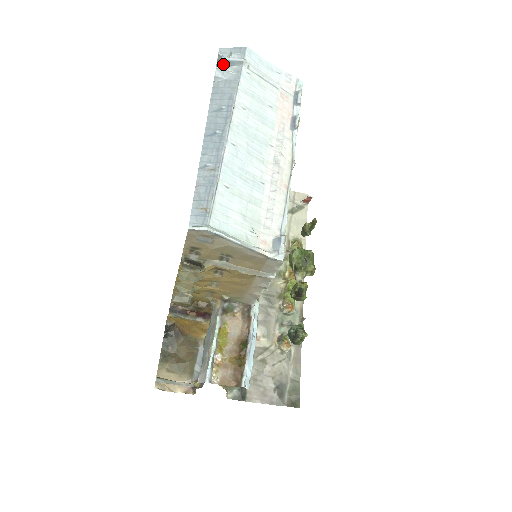
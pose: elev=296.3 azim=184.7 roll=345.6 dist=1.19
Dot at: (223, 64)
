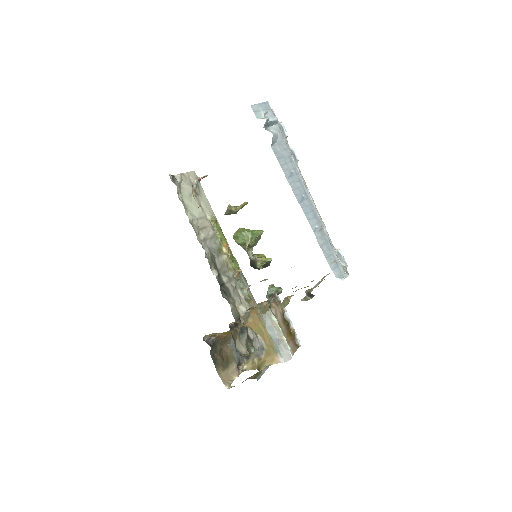
Dot at: (267, 125)
